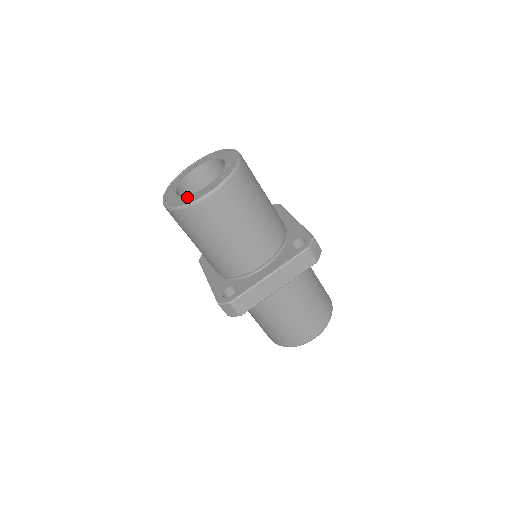
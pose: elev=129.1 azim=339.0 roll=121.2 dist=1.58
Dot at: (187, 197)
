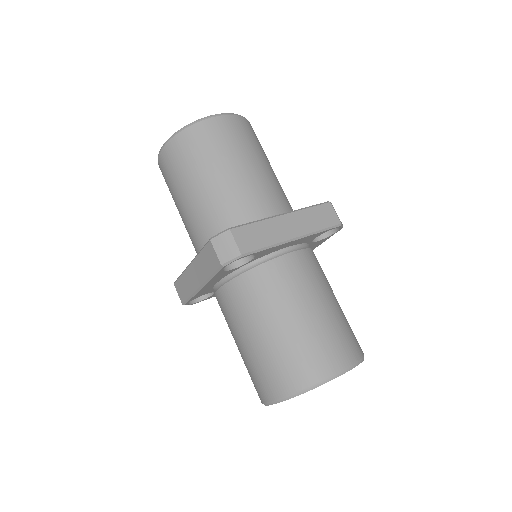
Dot at: occluded
